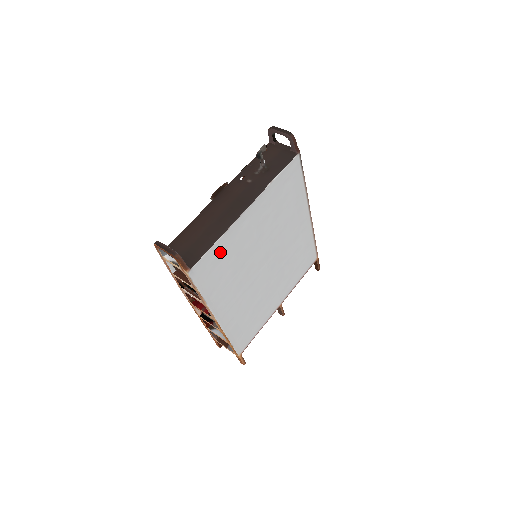
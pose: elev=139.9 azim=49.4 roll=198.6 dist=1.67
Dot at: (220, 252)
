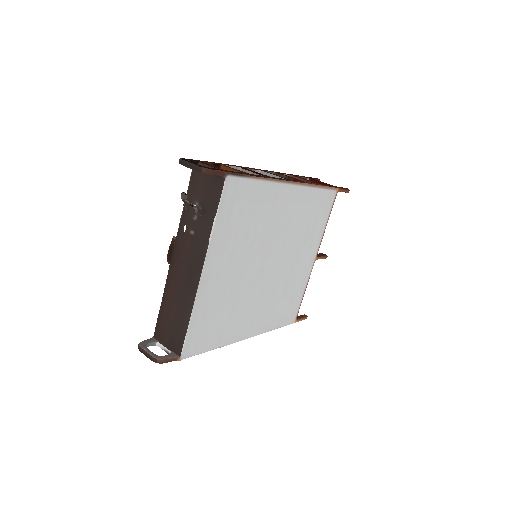
Dot at: (201, 319)
